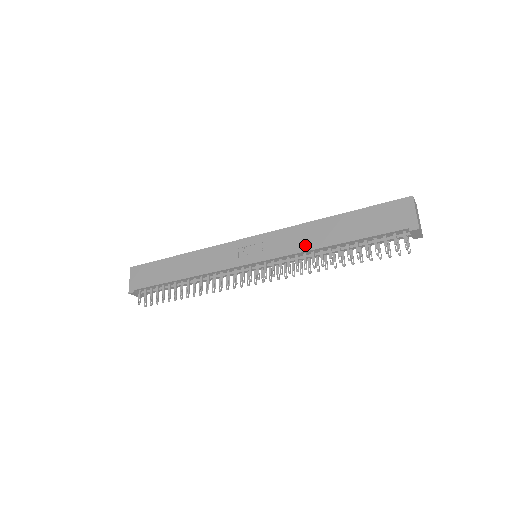
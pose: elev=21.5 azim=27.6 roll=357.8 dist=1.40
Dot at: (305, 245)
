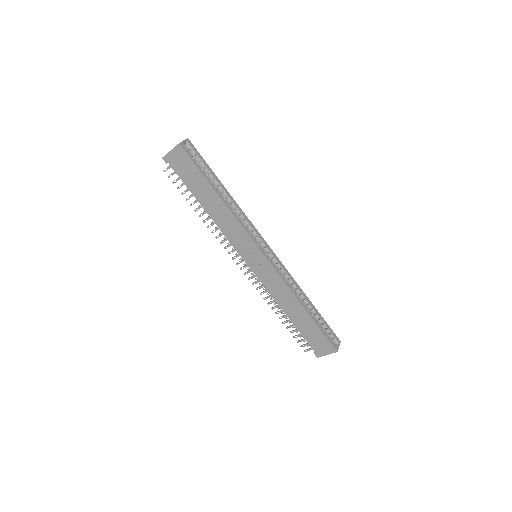
Dot at: (277, 297)
